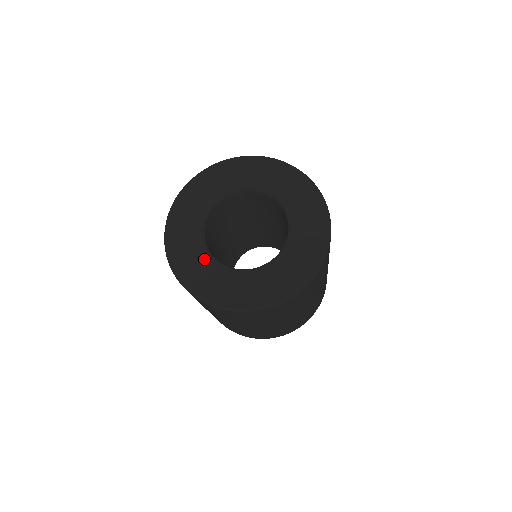
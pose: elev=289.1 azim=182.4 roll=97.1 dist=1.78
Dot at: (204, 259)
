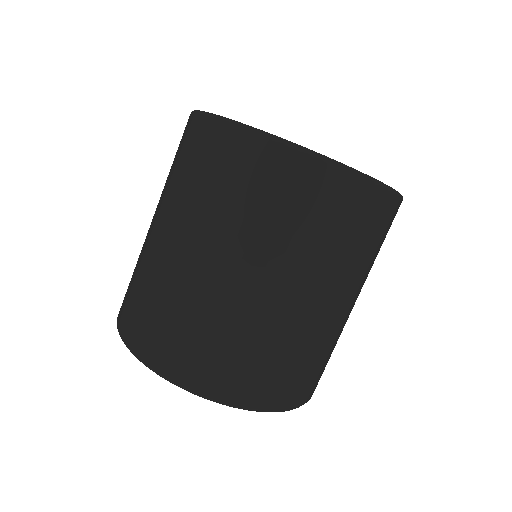
Dot at: occluded
